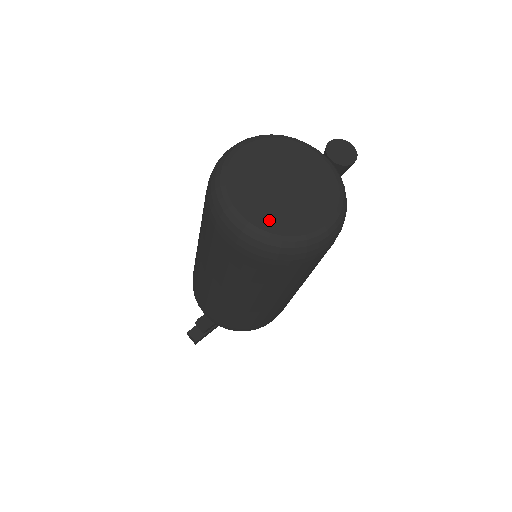
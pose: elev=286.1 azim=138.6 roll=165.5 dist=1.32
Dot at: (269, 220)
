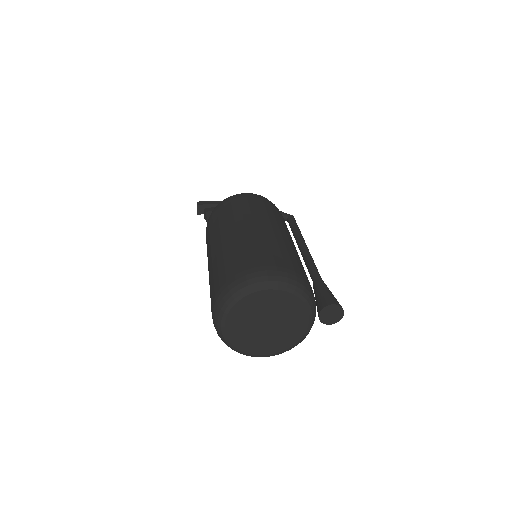
Dot at: (238, 338)
